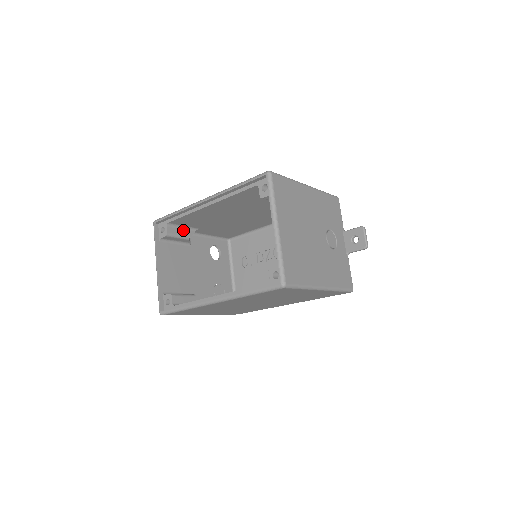
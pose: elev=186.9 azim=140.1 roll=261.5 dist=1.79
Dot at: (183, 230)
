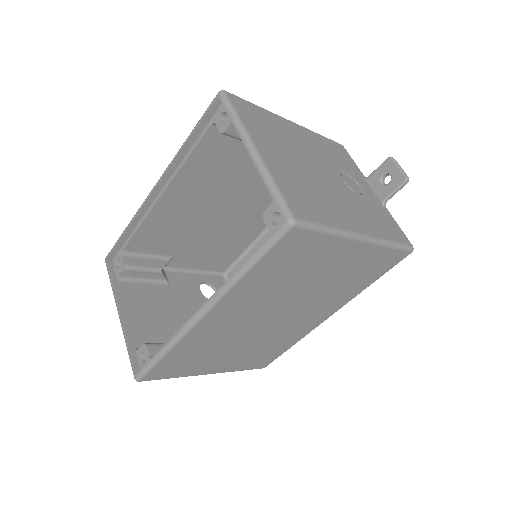
Dot at: (149, 260)
